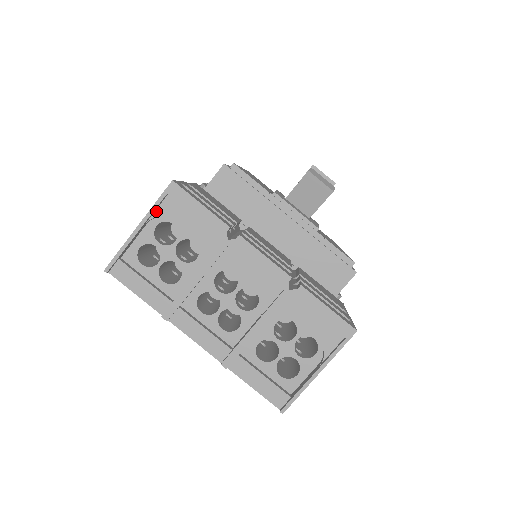
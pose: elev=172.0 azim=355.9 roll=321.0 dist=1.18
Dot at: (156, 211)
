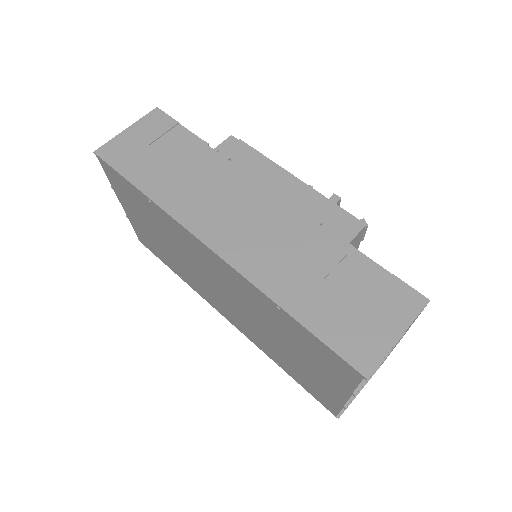
Dot at: (408, 322)
